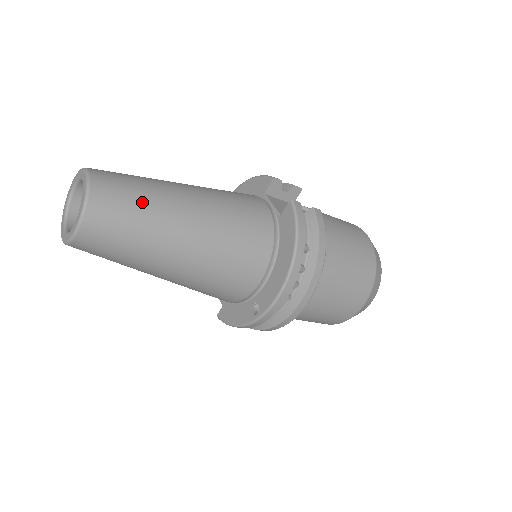
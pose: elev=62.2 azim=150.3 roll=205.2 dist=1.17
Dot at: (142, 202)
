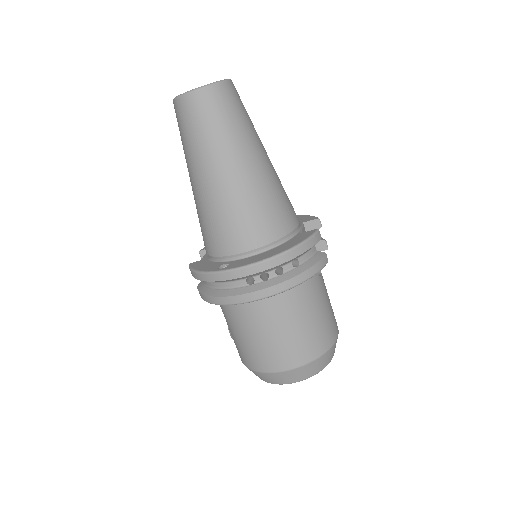
Dot at: (239, 121)
